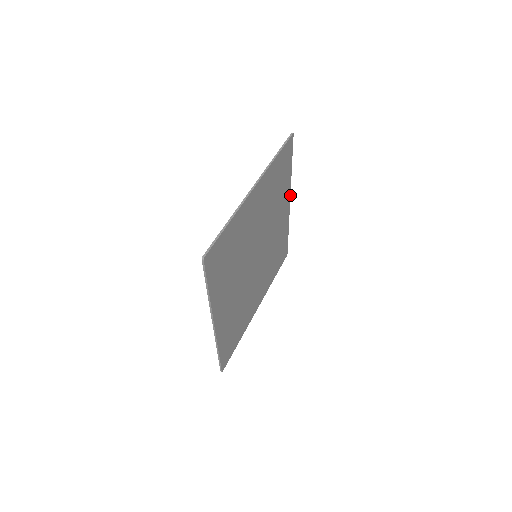
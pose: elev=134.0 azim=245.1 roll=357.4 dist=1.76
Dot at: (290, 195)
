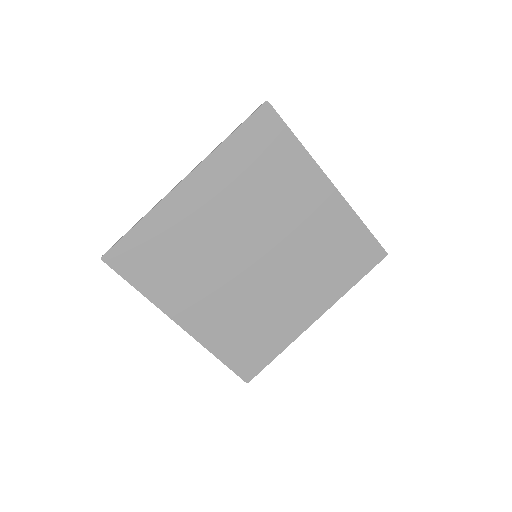
Dot at: occluded
